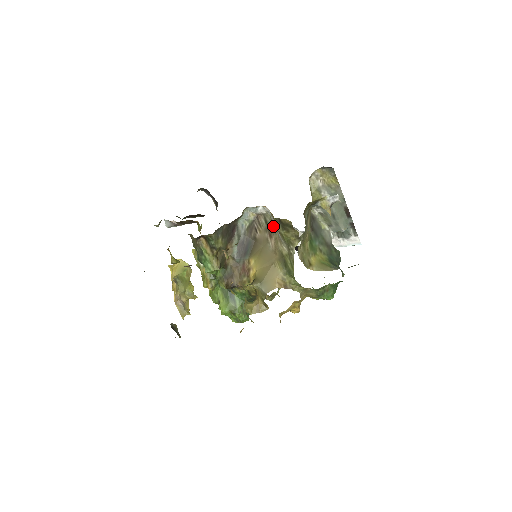
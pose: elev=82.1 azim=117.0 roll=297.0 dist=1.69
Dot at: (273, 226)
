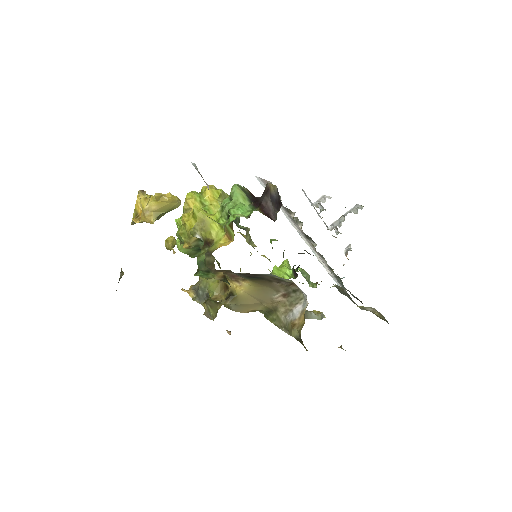
Dot at: (295, 303)
